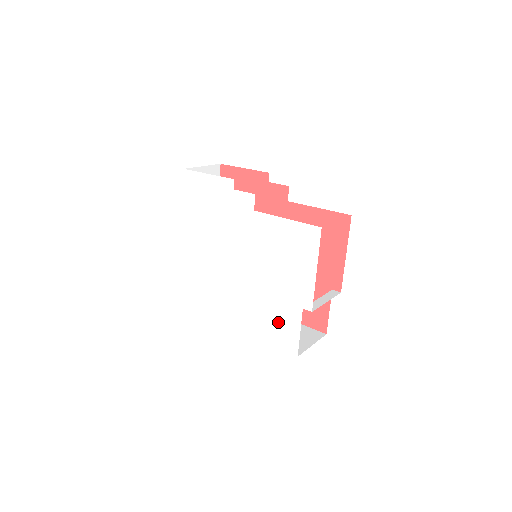
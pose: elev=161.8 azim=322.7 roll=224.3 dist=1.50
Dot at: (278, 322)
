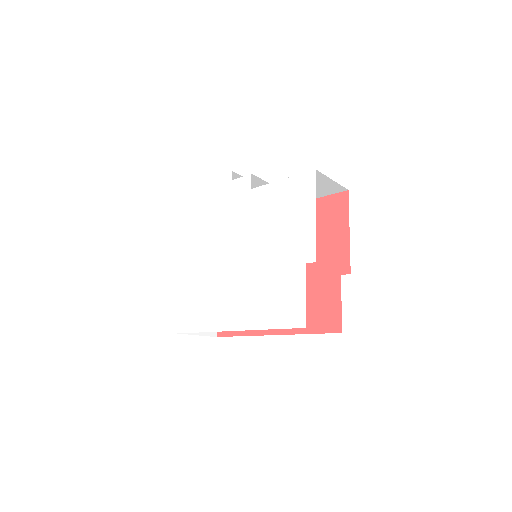
Dot at: (280, 295)
